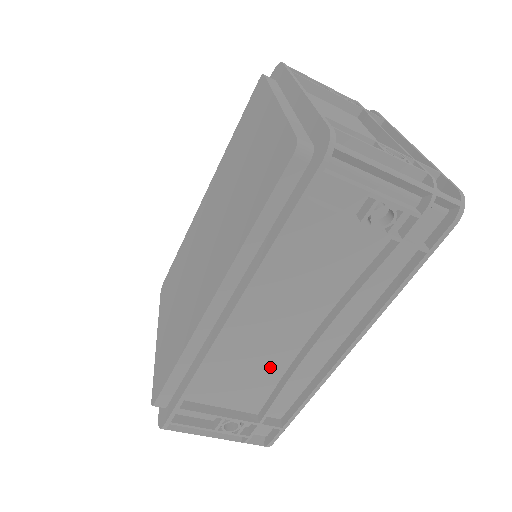
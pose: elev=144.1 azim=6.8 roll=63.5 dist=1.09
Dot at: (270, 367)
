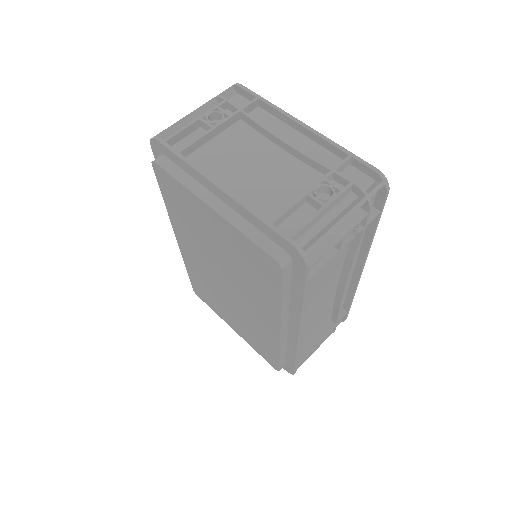
Dot at: (325, 309)
